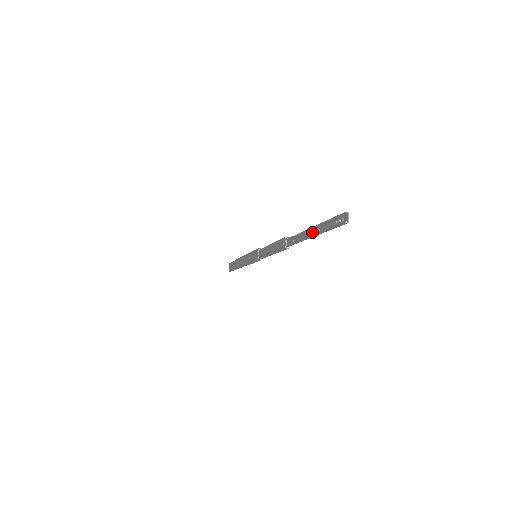
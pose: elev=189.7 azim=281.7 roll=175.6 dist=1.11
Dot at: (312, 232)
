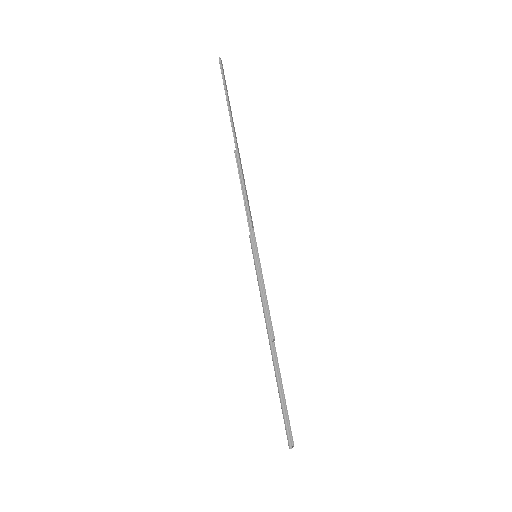
Dot at: (229, 104)
